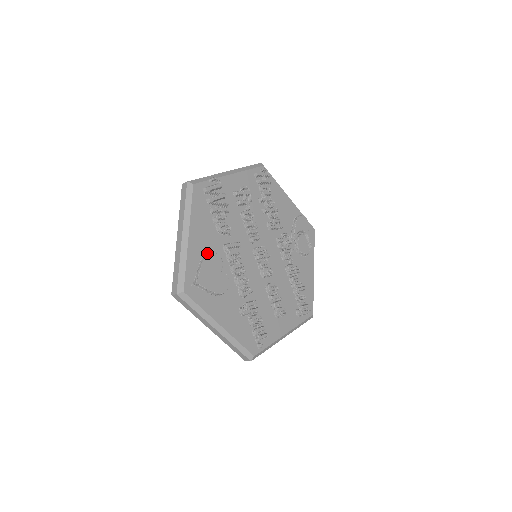
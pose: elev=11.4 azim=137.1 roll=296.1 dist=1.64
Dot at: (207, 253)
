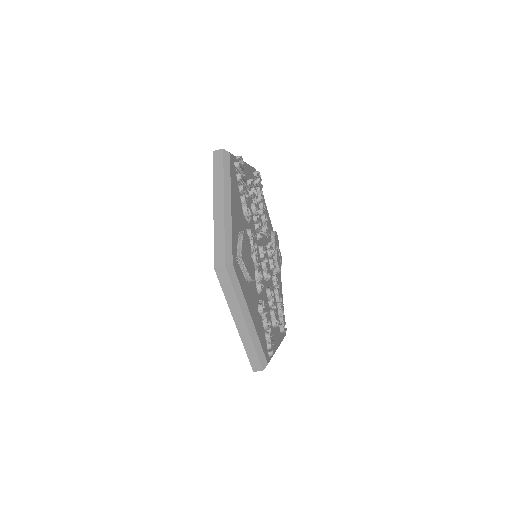
Dot at: (240, 231)
